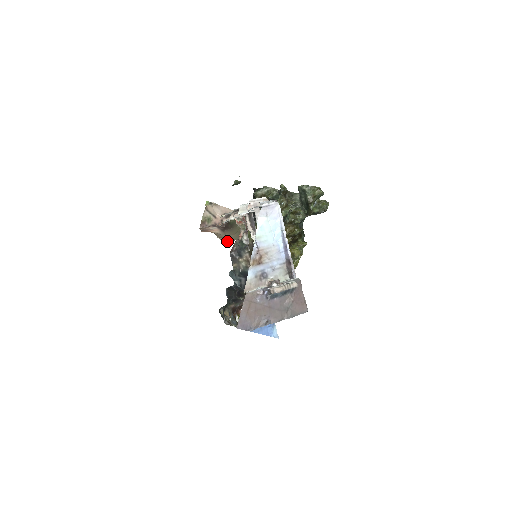
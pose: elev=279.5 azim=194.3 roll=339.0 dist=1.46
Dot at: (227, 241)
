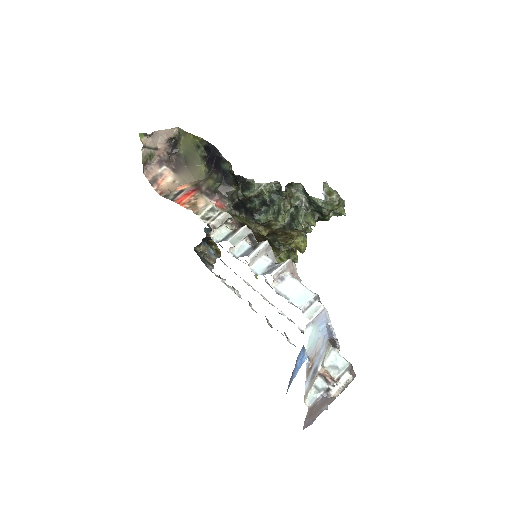
Dot at: occluded
